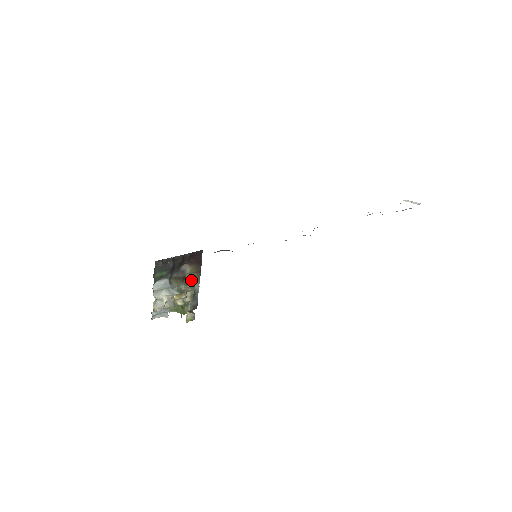
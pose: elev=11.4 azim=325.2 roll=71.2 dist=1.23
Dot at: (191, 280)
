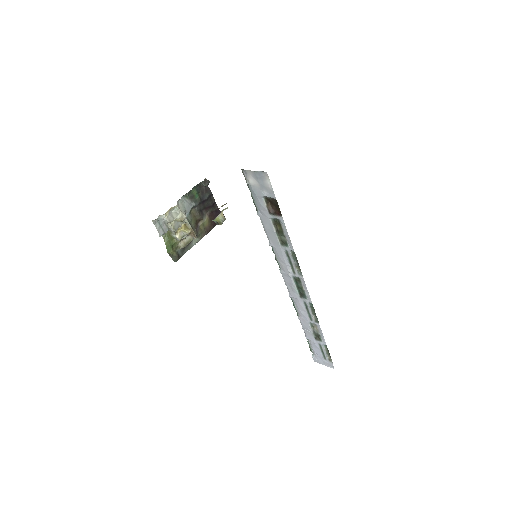
Dot at: (199, 230)
